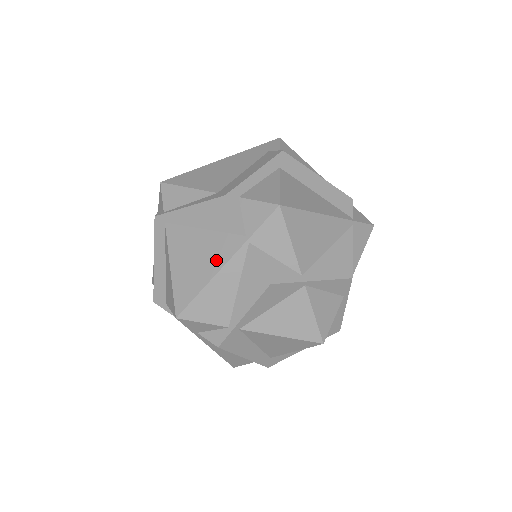
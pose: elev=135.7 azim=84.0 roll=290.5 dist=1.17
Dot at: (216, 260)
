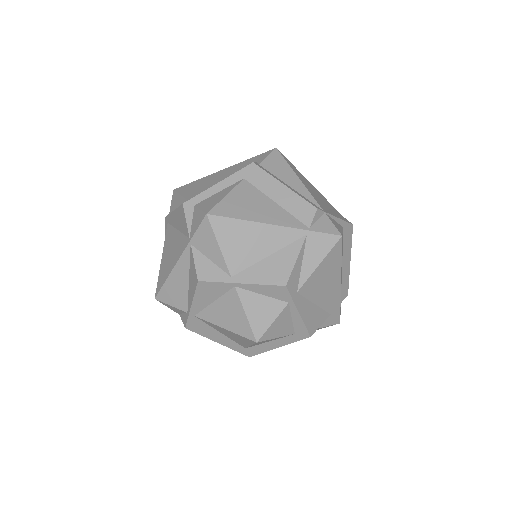
Dot at: (176, 256)
